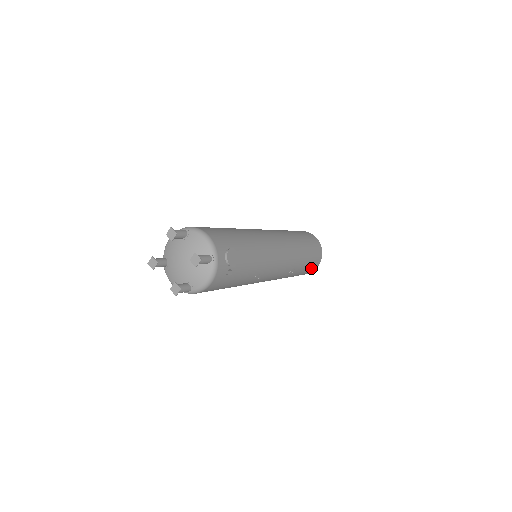
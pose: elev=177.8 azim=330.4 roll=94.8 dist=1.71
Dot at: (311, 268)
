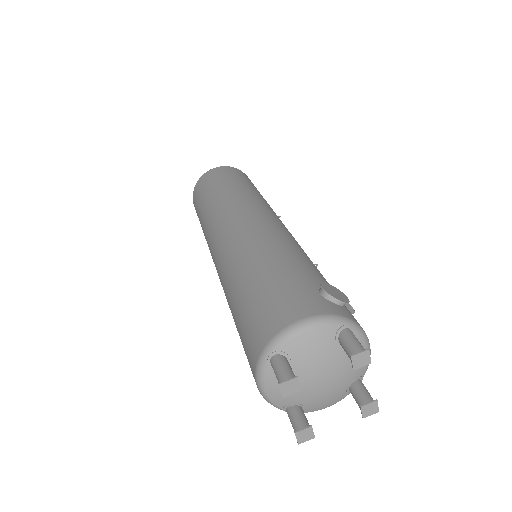
Dot at: occluded
